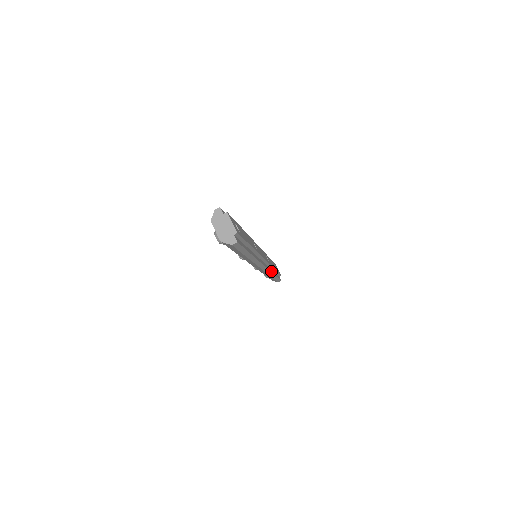
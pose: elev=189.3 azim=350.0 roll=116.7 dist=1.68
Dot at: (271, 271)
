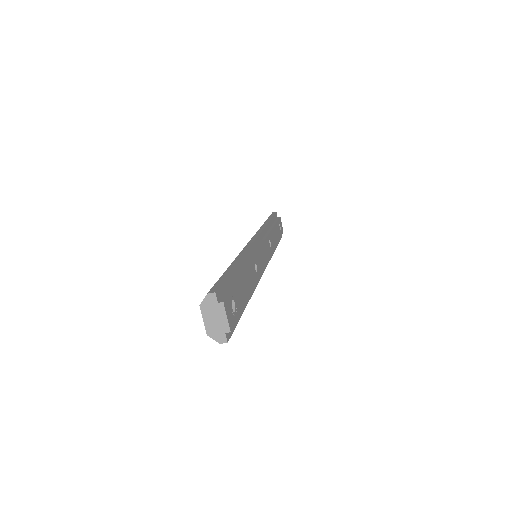
Dot at: (271, 255)
